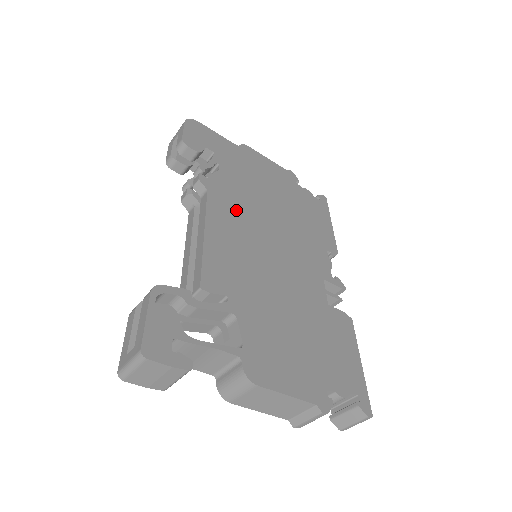
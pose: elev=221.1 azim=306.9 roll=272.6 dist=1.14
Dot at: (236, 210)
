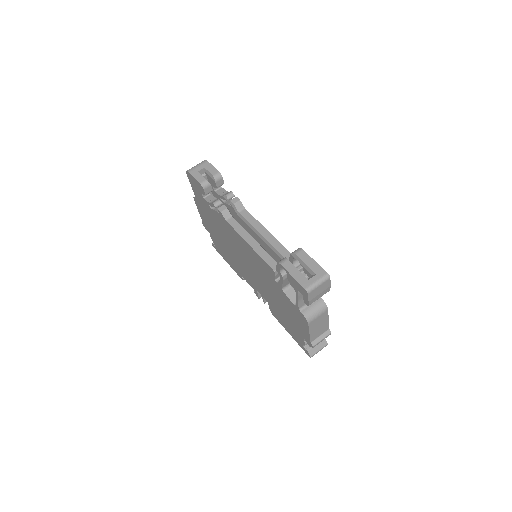
Dot at: occluded
